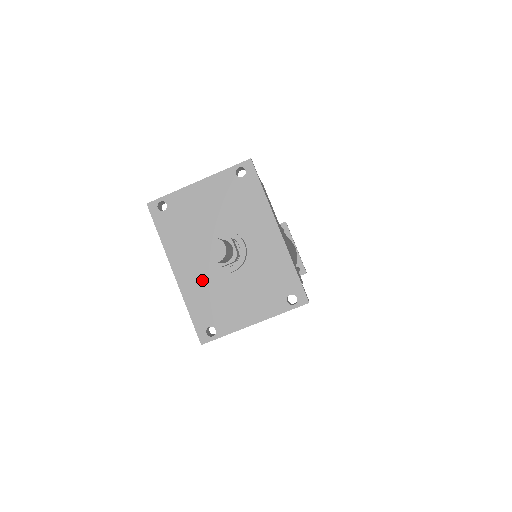
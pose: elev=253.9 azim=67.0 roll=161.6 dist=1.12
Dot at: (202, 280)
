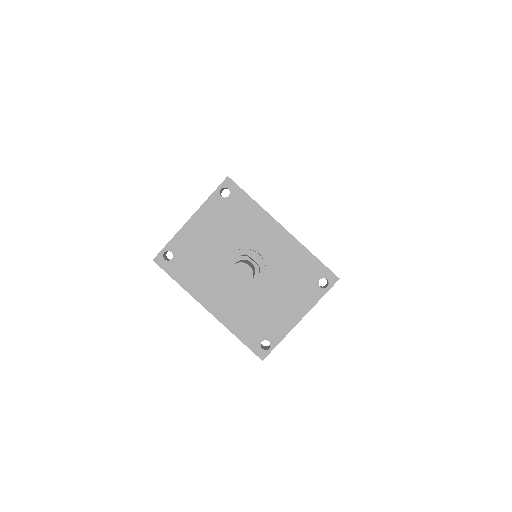
Dot at: (236, 304)
